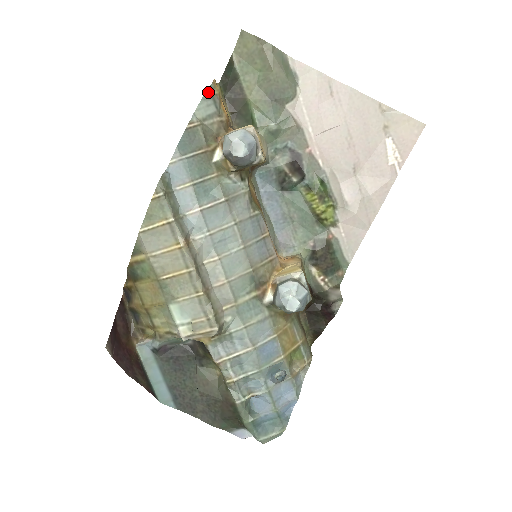
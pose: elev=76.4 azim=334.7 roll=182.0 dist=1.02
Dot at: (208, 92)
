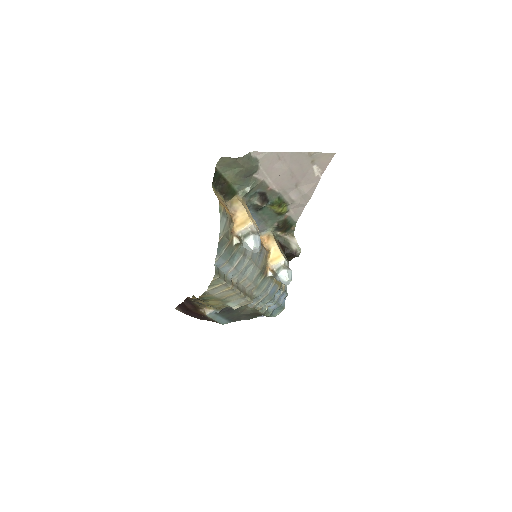
Dot at: (220, 214)
